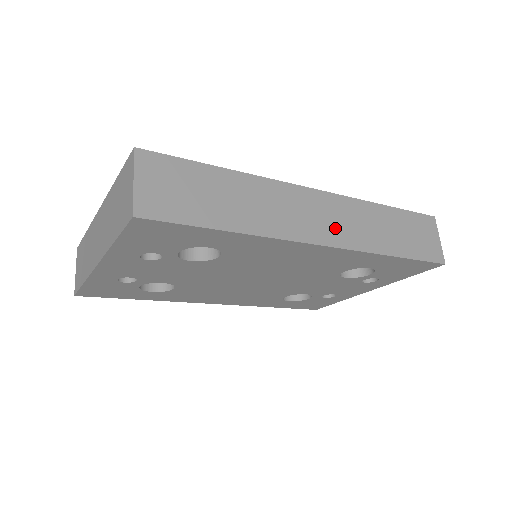
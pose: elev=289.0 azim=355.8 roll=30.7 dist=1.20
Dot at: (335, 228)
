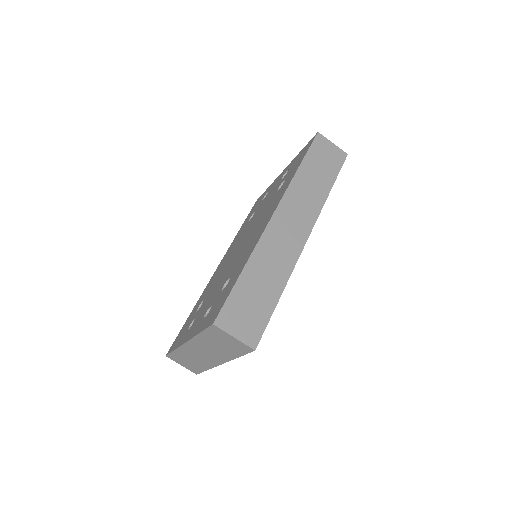
Dot at: (301, 220)
